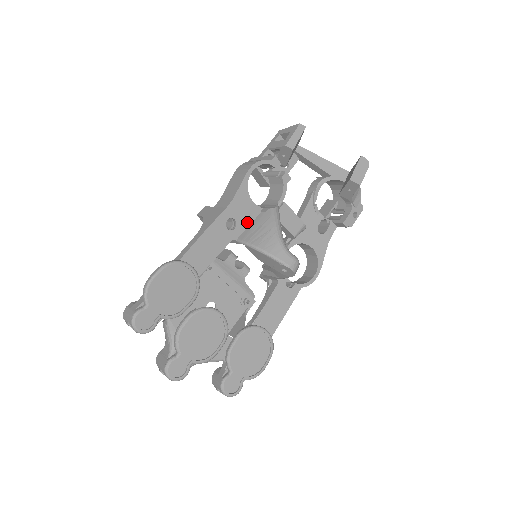
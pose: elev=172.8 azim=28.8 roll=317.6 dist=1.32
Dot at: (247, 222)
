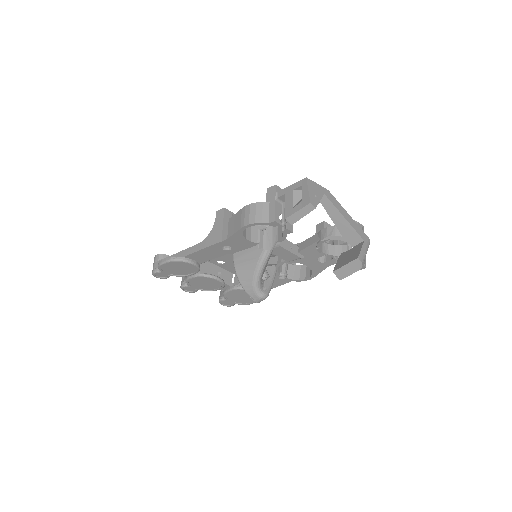
Dot at: (243, 248)
